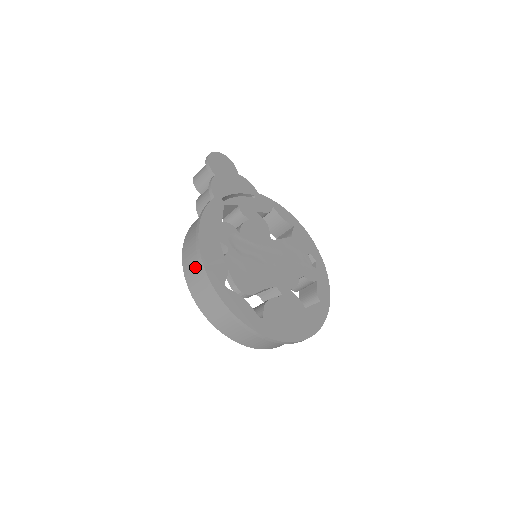
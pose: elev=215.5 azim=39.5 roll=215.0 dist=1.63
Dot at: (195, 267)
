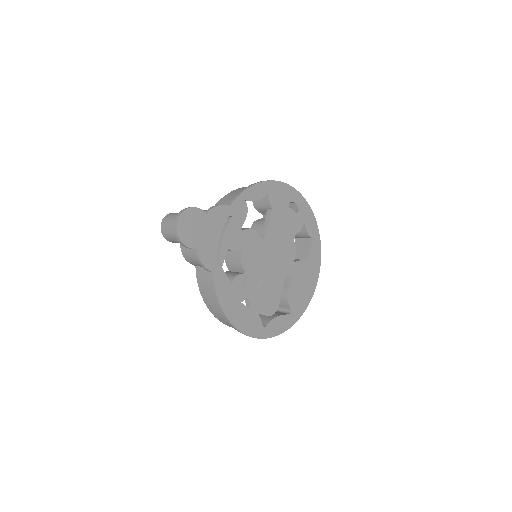
Dot at: occluded
